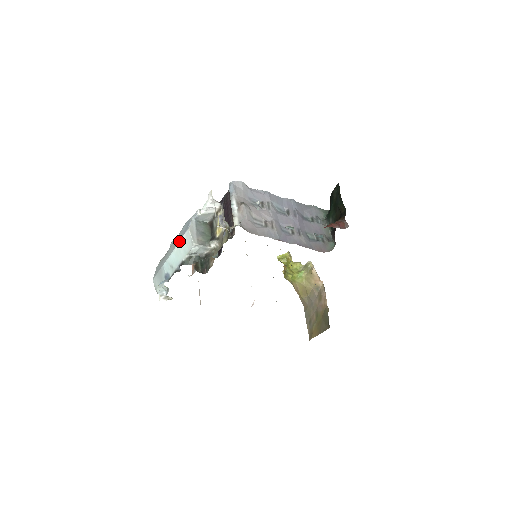
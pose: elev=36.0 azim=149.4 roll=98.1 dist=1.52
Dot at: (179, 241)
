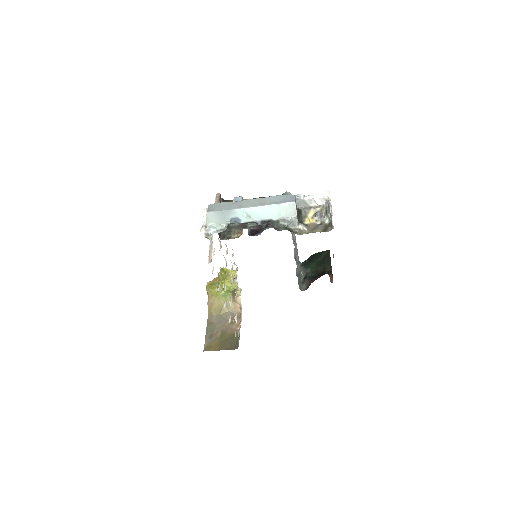
Dot at: (276, 203)
